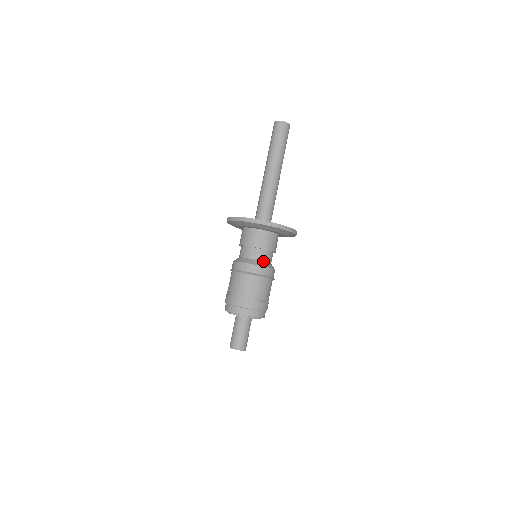
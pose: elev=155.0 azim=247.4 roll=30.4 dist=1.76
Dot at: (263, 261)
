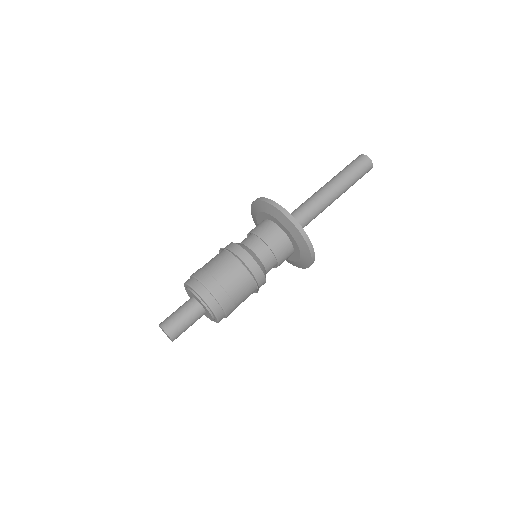
Dot at: (245, 245)
